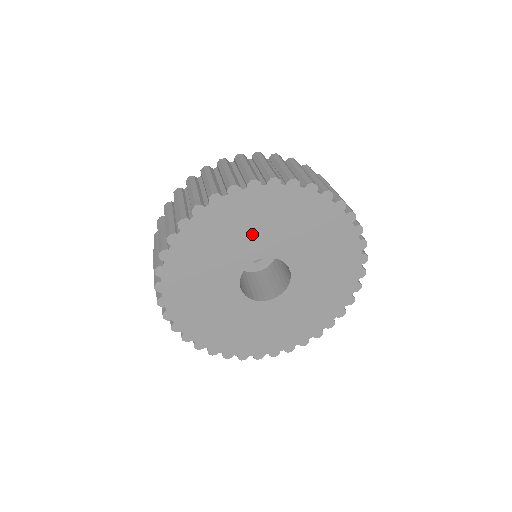
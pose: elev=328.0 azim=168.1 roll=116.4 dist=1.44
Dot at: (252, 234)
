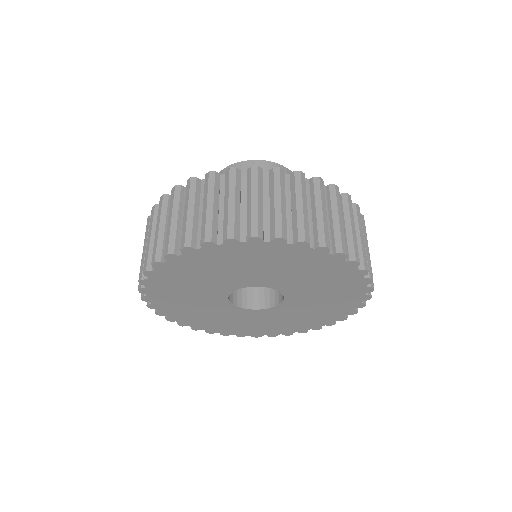
Dot at: (291, 275)
